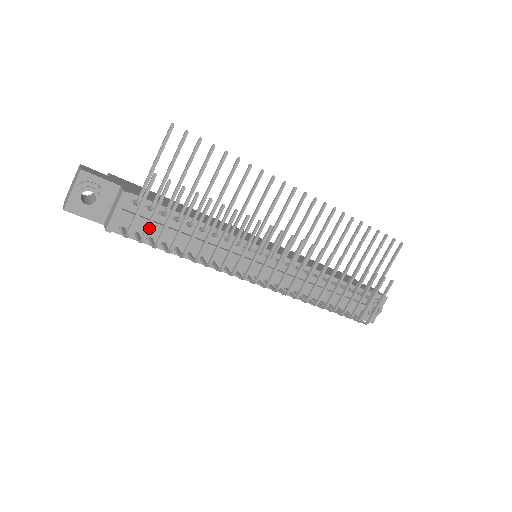
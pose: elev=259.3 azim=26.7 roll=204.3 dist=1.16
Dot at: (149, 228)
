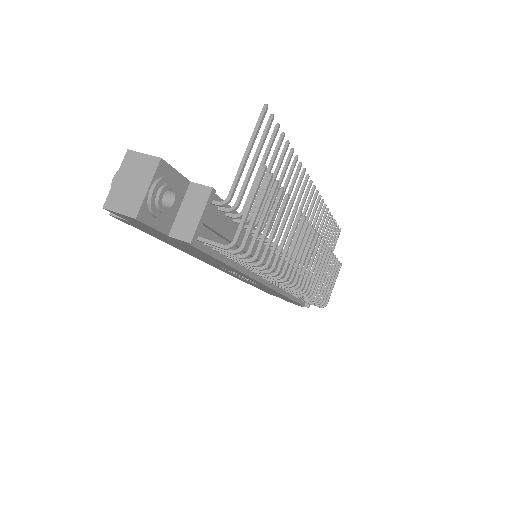
Dot at: (250, 234)
